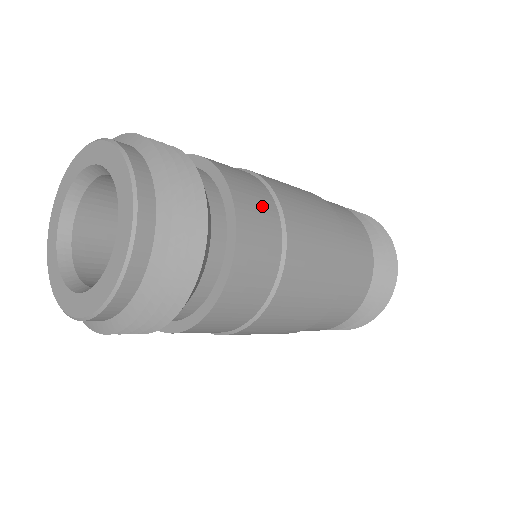
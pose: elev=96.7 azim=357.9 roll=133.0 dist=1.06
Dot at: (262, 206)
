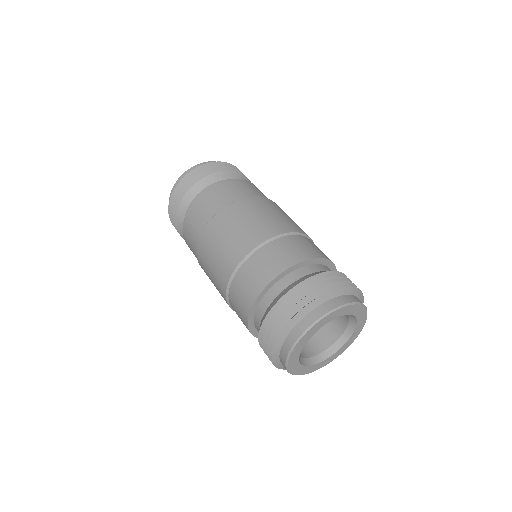
Dot at: (250, 190)
